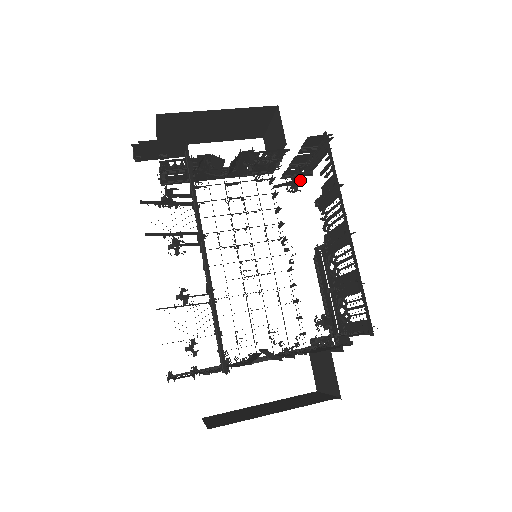
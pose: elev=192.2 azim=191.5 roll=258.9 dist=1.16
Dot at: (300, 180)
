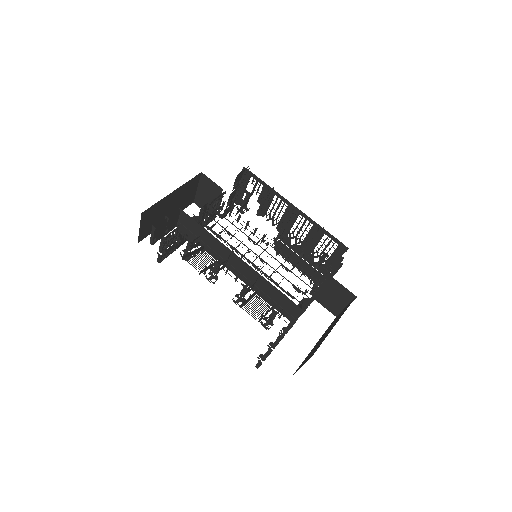
Dot at: (248, 201)
